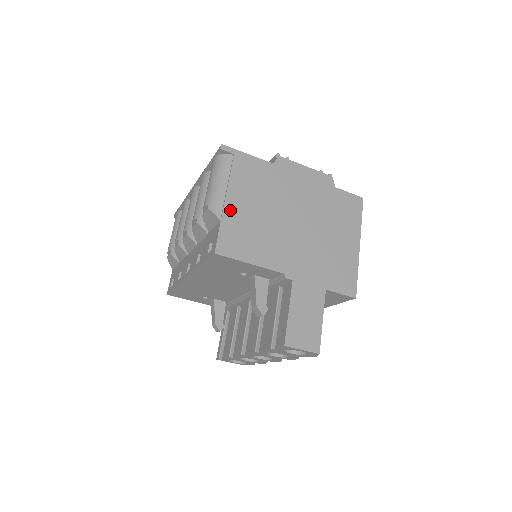
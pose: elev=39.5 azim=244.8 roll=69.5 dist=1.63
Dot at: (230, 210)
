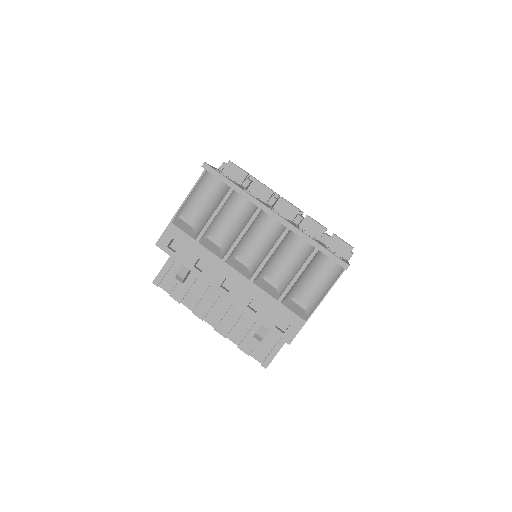
Dot at: occluded
